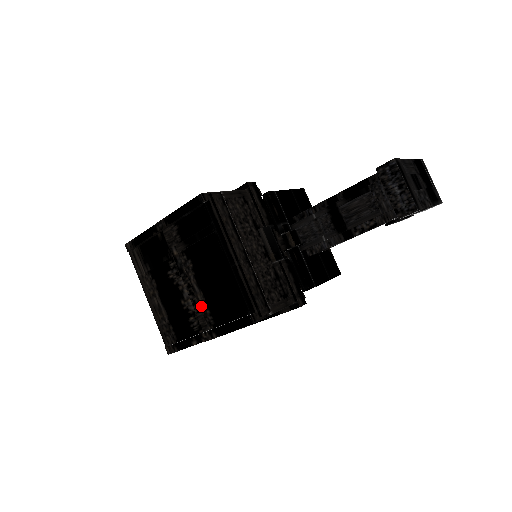
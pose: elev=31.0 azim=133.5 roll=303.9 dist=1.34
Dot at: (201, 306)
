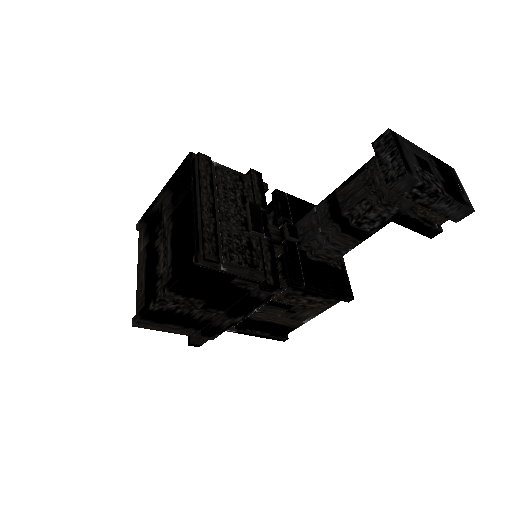
Dot at: (168, 266)
